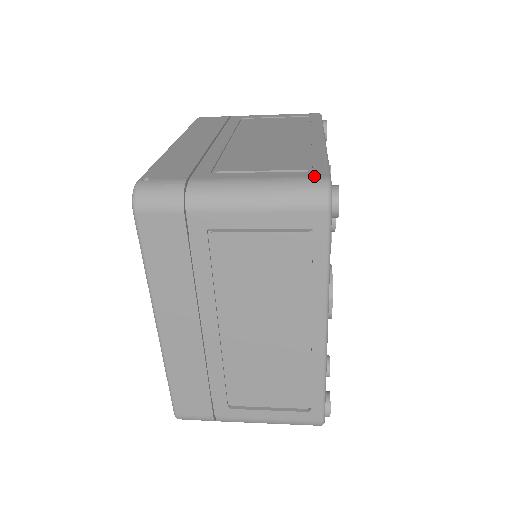
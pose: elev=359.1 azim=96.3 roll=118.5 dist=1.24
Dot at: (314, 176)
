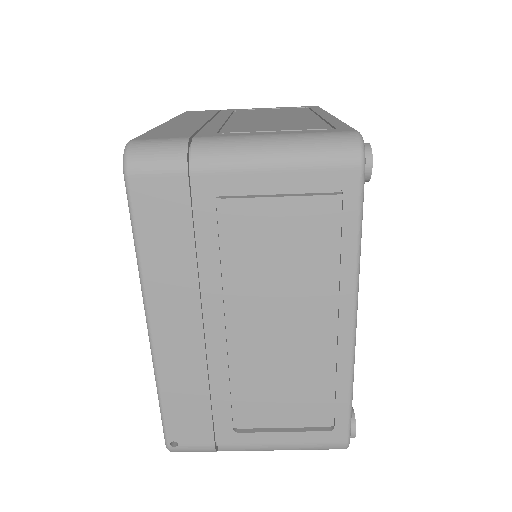
Dot at: occluded
